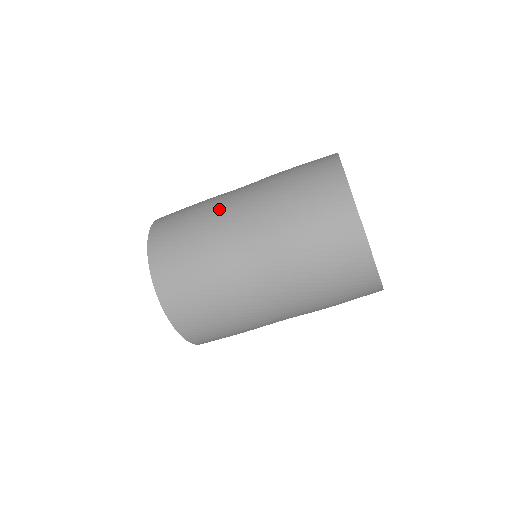
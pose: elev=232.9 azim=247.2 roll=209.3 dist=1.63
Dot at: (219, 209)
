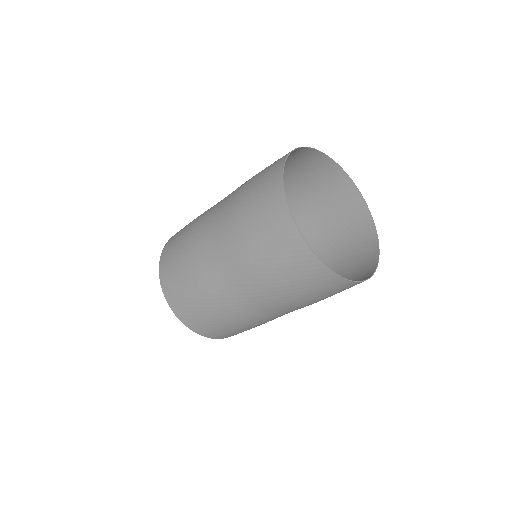
Dot at: (200, 225)
